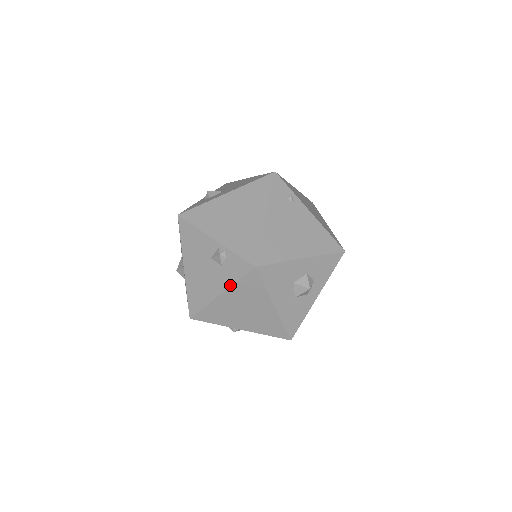
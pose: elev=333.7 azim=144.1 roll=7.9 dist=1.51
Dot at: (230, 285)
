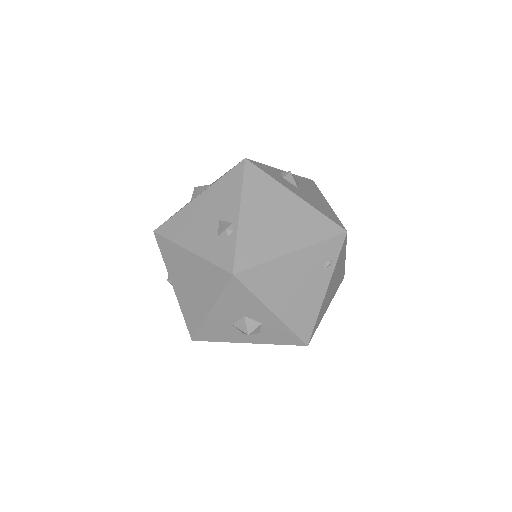
Dot at: (203, 257)
